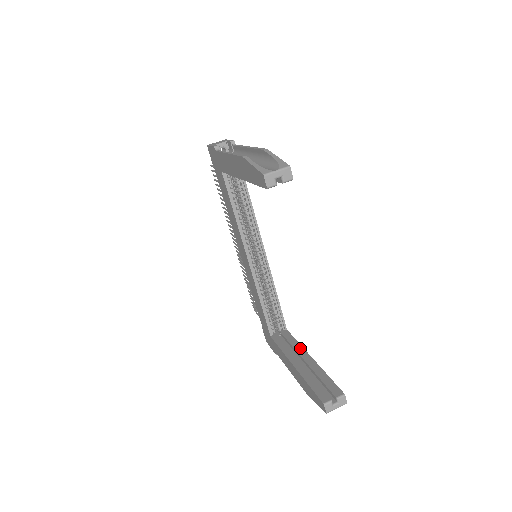
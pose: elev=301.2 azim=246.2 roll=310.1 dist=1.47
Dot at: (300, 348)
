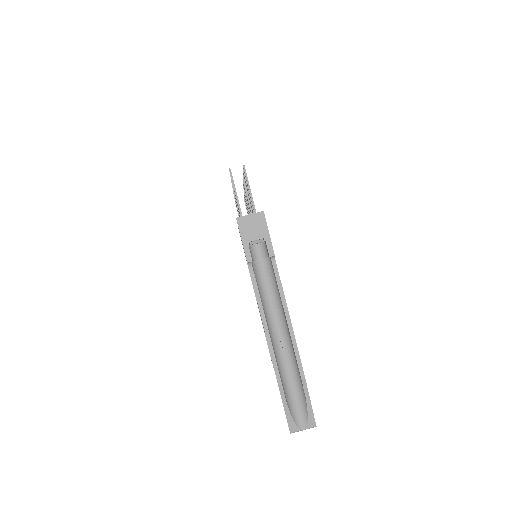
Dot at: occluded
